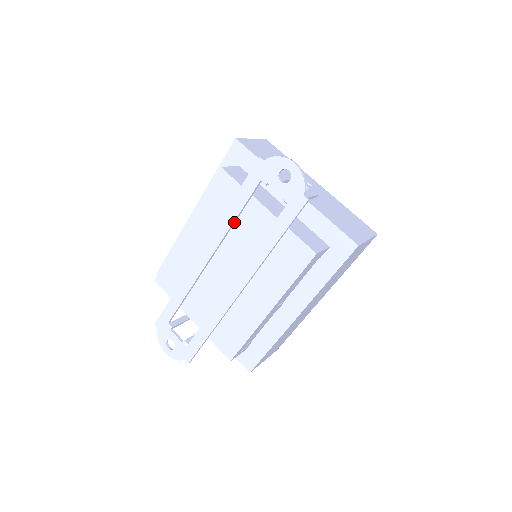
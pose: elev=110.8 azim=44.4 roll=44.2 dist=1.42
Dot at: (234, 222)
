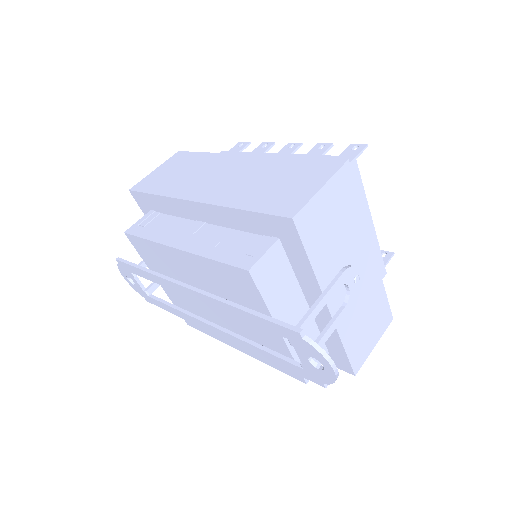
Dot at: (237, 314)
